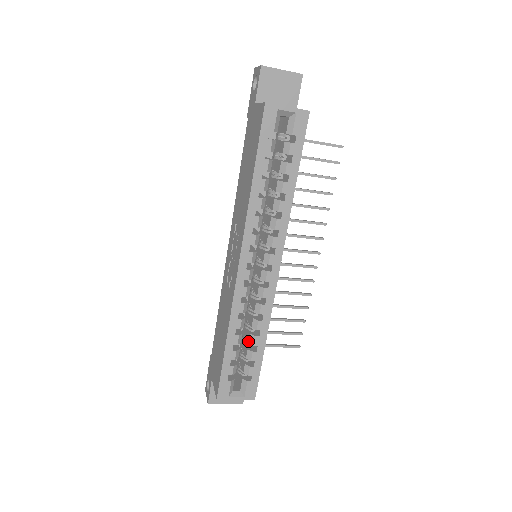
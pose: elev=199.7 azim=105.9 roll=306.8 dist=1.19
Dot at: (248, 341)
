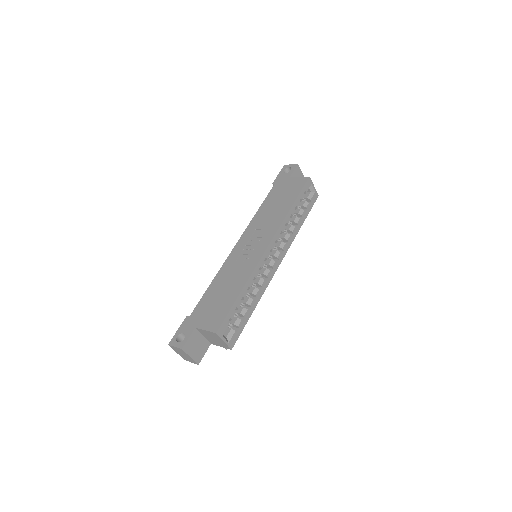
Dot at: (245, 302)
